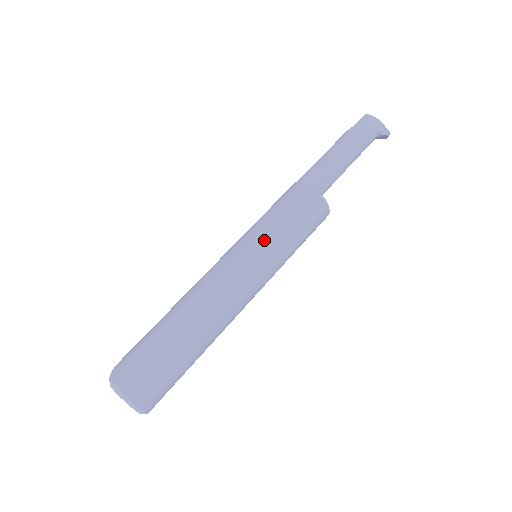
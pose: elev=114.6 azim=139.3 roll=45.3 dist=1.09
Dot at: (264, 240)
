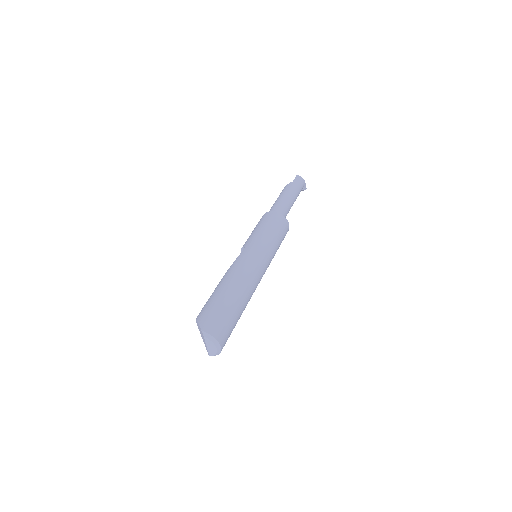
Dot at: (268, 246)
